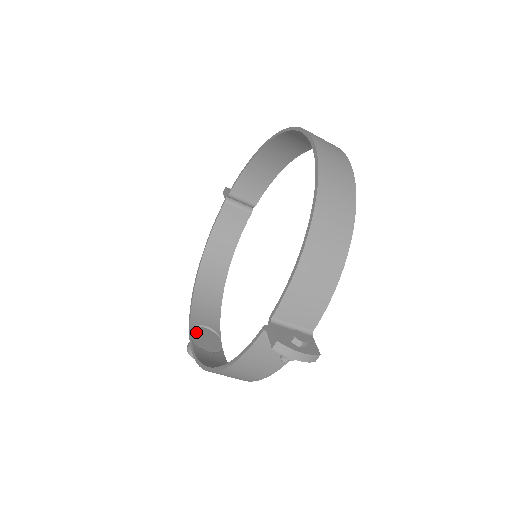
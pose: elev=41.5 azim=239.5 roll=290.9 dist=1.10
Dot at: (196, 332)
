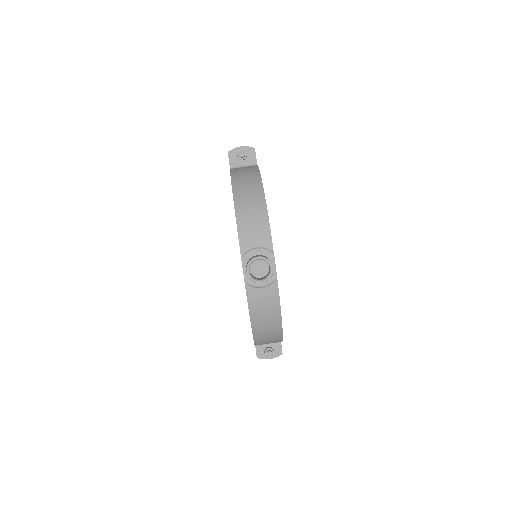
Dot at: occluded
